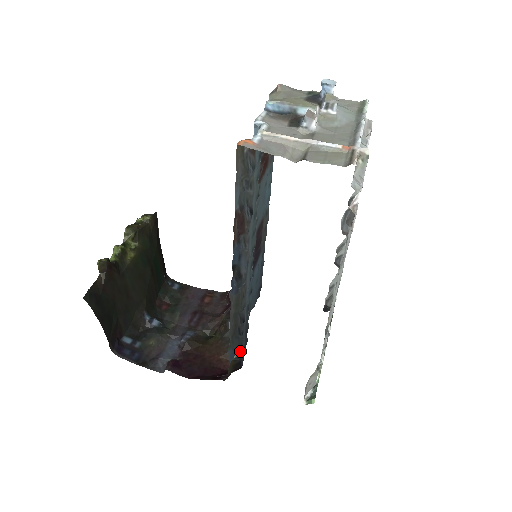
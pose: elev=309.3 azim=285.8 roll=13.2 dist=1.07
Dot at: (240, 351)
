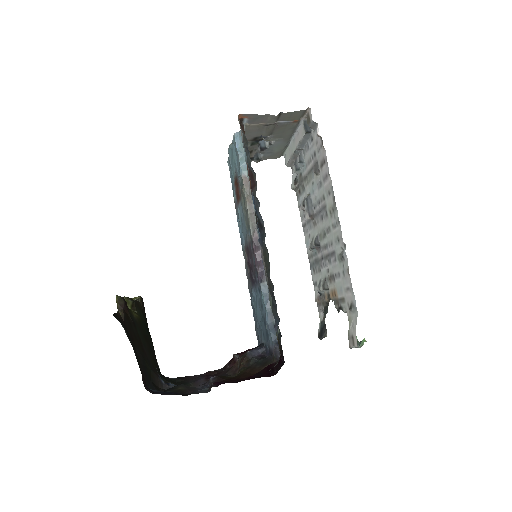
Dot at: (279, 329)
